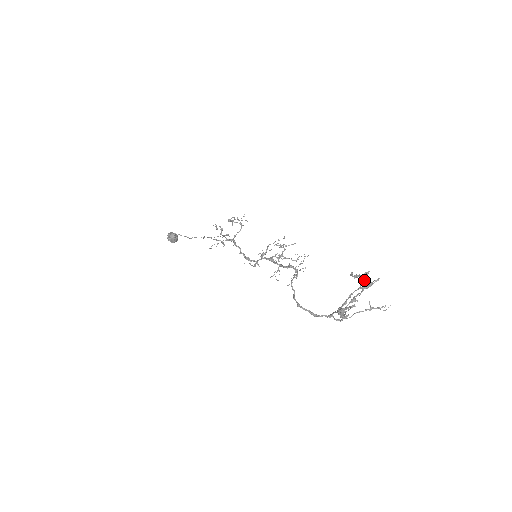
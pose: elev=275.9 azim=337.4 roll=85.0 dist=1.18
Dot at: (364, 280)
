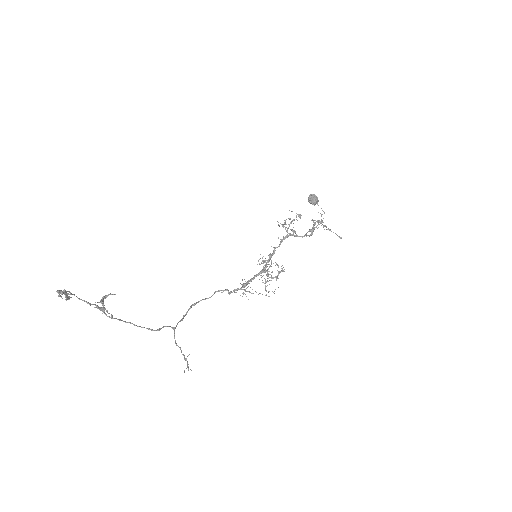
Dot at: (101, 303)
